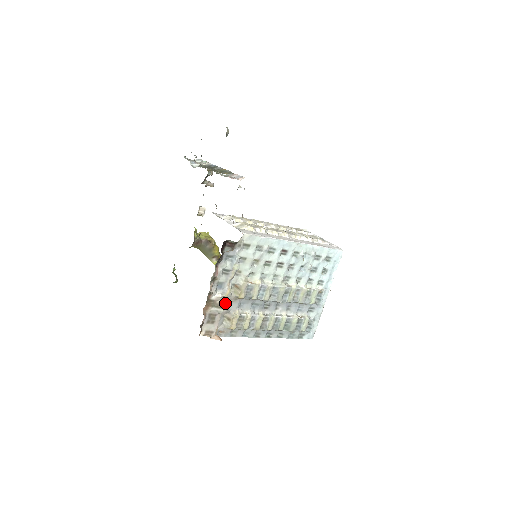
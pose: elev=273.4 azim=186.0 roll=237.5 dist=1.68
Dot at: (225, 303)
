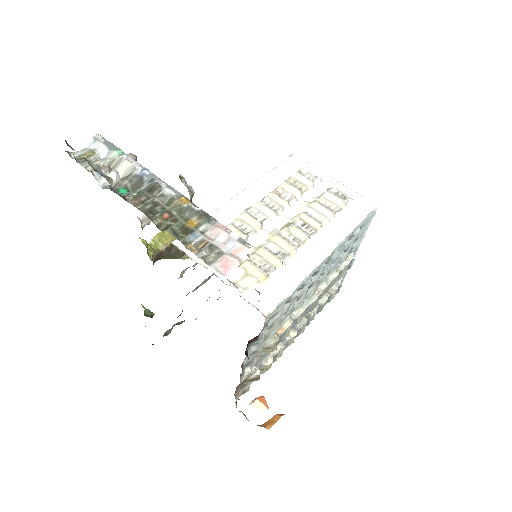
Dot at: occluded
